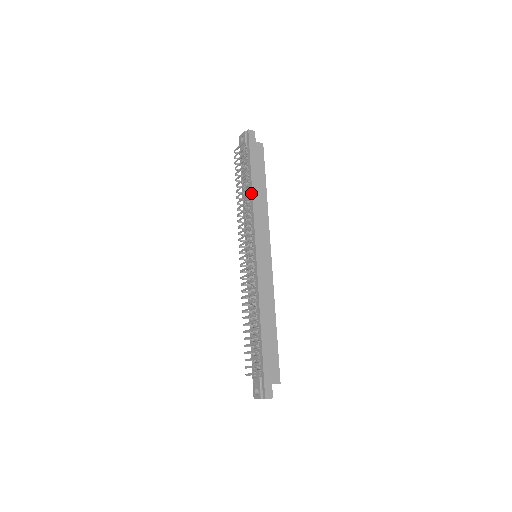
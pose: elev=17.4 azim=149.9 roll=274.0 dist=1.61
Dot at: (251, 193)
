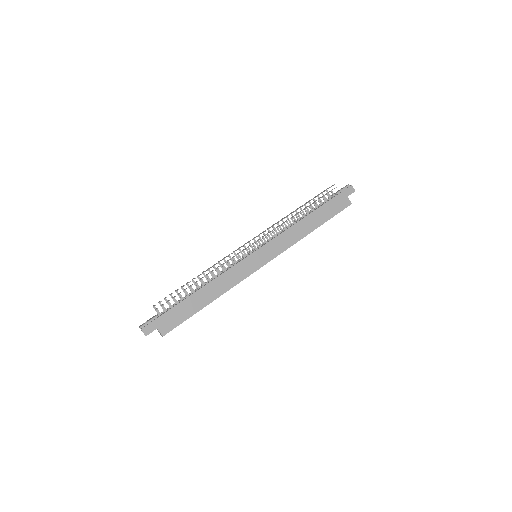
Dot at: (302, 218)
